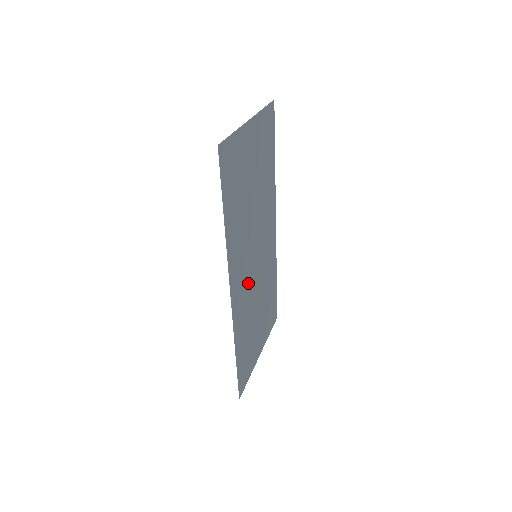
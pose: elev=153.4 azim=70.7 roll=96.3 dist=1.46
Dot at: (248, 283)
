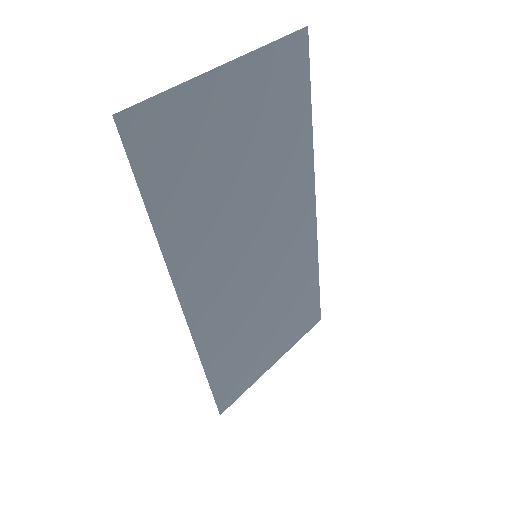
Dot at: (235, 291)
